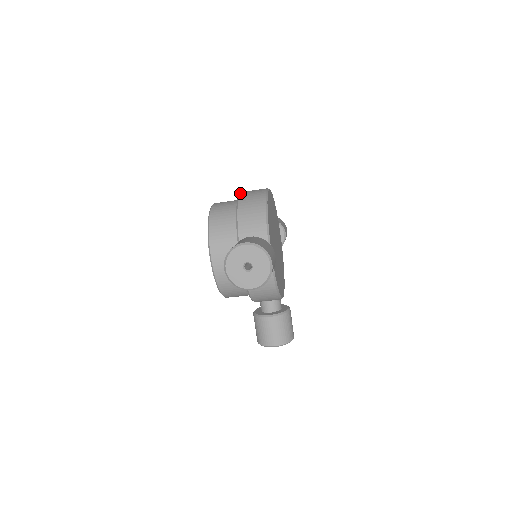
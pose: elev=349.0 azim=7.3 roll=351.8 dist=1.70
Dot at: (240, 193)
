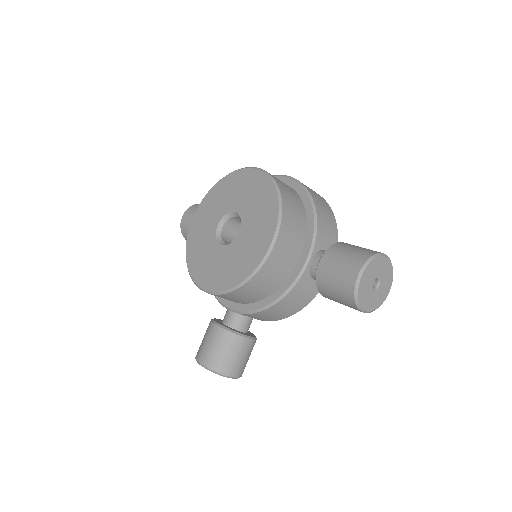
Dot at: occluded
